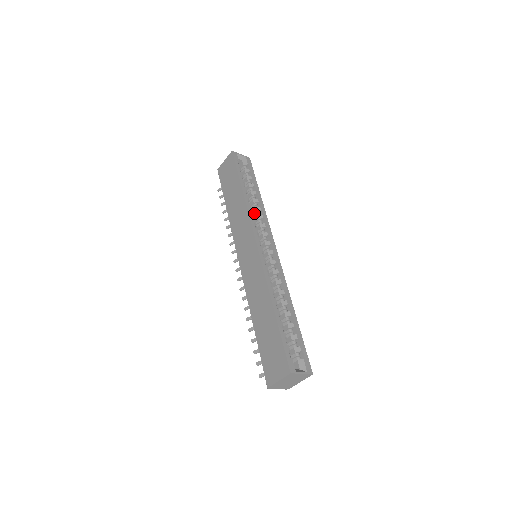
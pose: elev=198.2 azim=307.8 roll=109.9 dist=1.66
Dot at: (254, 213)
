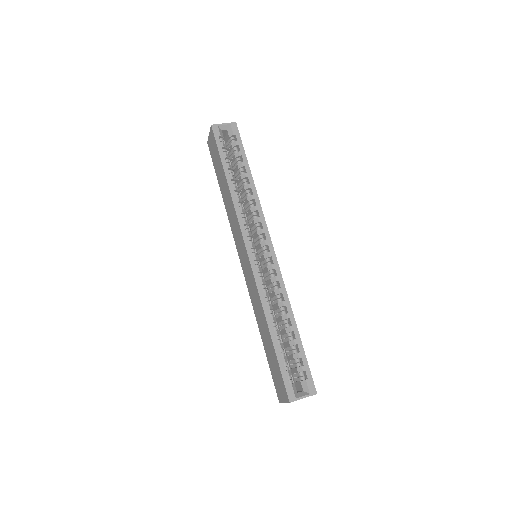
Dot at: (247, 203)
